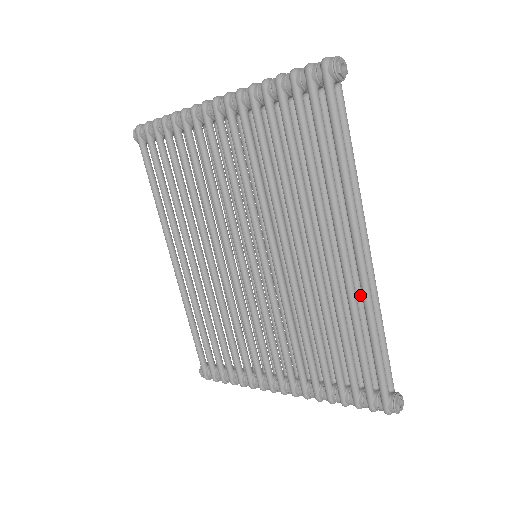
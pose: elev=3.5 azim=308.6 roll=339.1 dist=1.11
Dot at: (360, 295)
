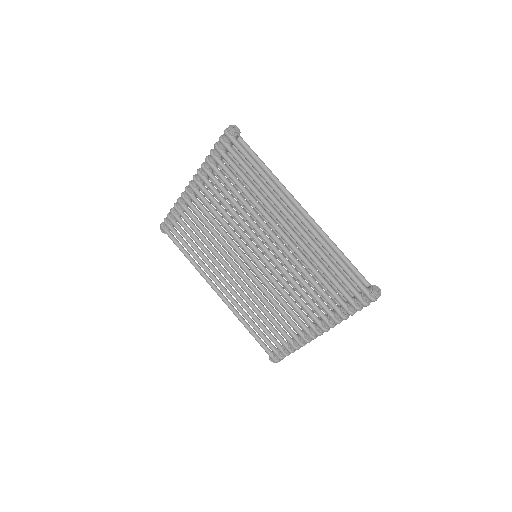
Dot at: occluded
